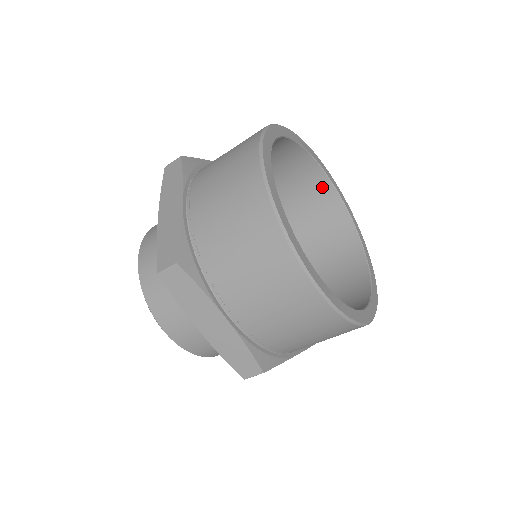
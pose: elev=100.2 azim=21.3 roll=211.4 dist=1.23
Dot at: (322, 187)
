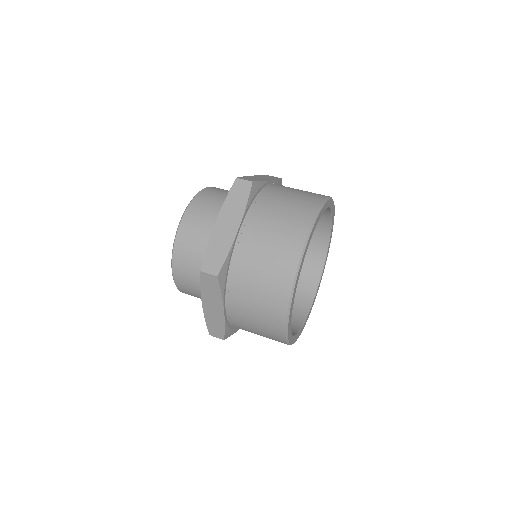
Dot at: (312, 281)
